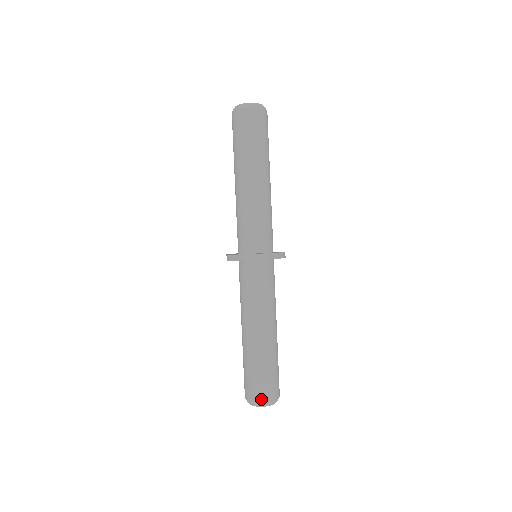
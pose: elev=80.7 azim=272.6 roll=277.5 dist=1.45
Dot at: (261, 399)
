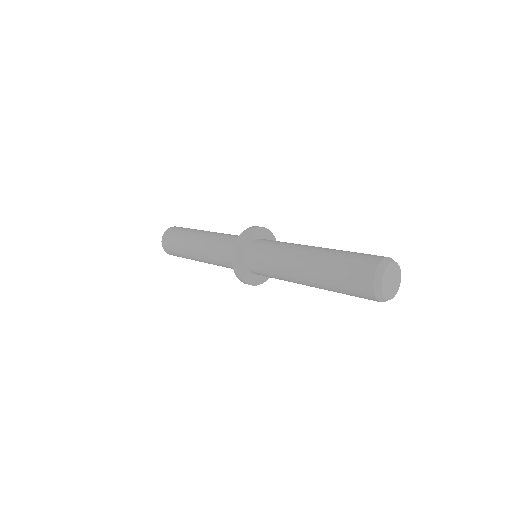
Dot at: (373, 266)
